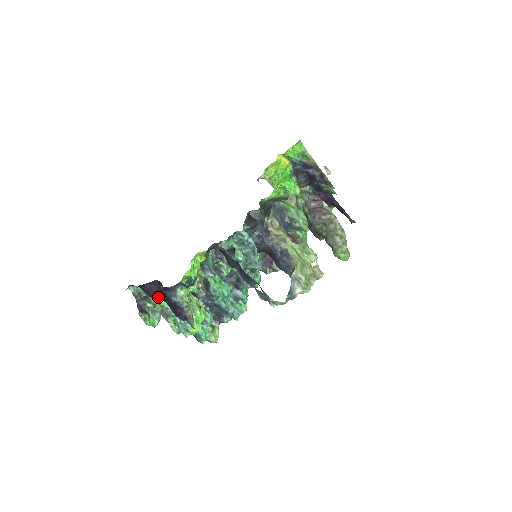
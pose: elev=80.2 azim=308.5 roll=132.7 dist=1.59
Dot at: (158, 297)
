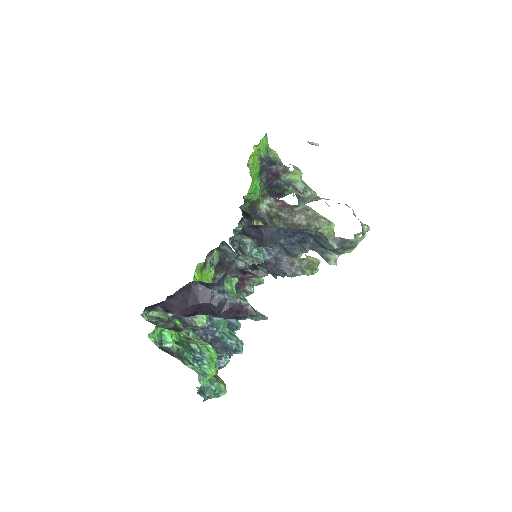
Dot at: (196, 306)
